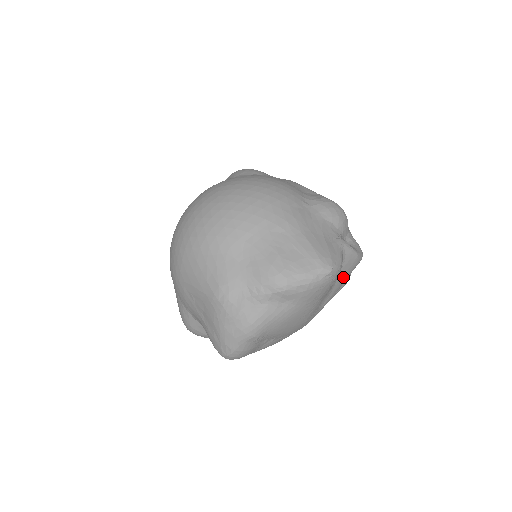
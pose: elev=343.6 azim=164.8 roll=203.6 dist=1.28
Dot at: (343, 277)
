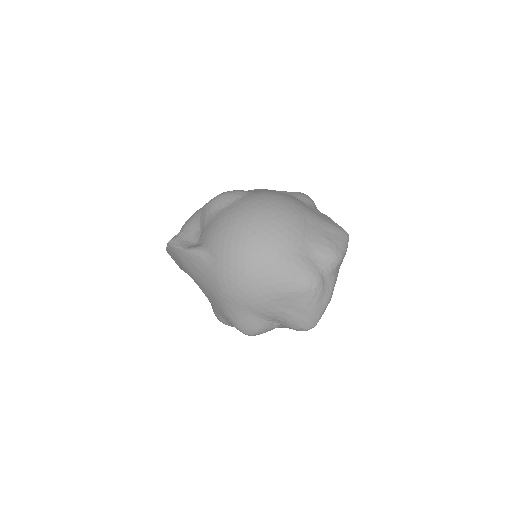
Dot at: occluded
